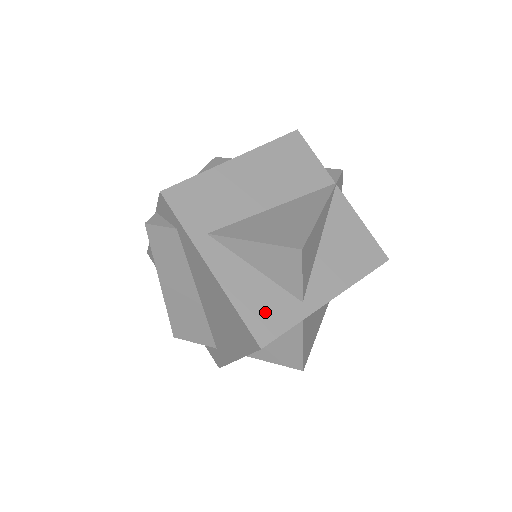
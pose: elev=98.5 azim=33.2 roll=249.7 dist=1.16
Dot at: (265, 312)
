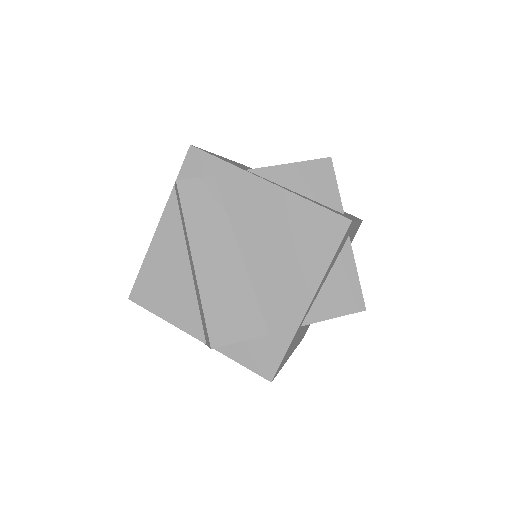
Dot at: occluded
